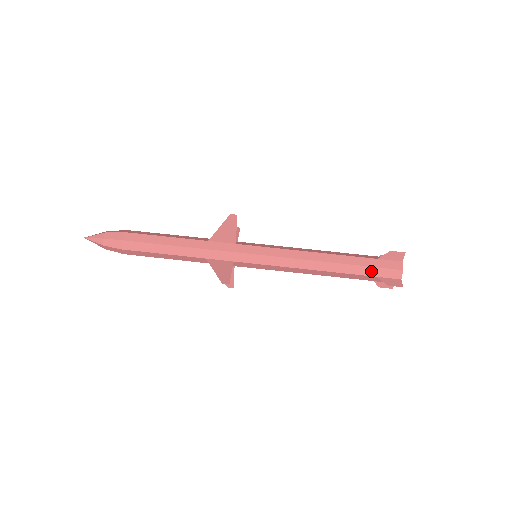
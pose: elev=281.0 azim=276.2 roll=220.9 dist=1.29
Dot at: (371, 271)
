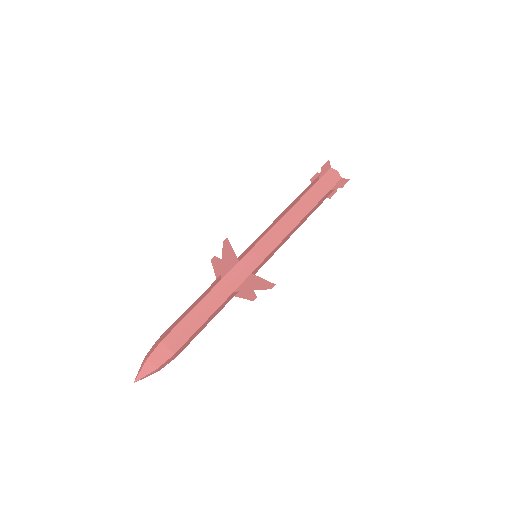
Dot at: (324, 190)
